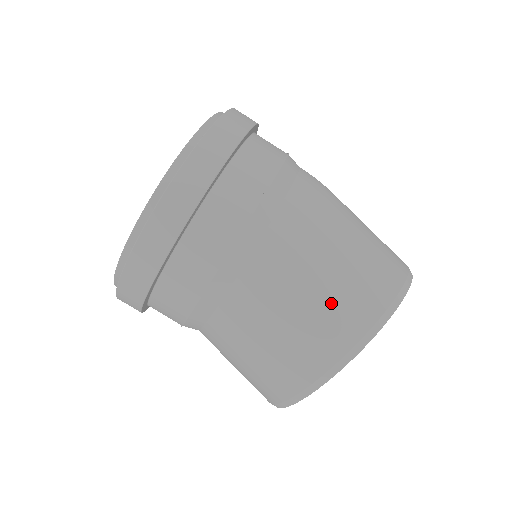
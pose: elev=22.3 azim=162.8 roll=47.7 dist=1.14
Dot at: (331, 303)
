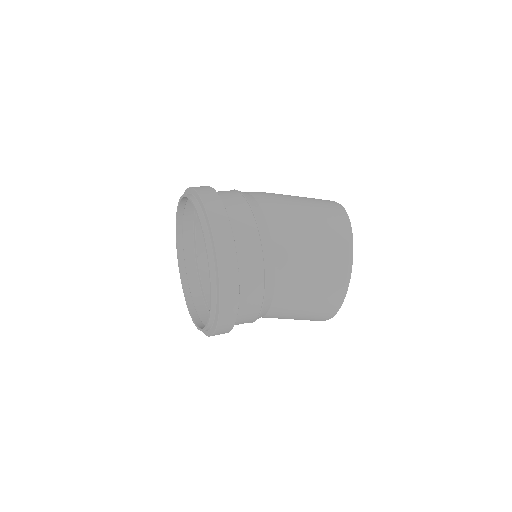
Dot at: (325, 242)
